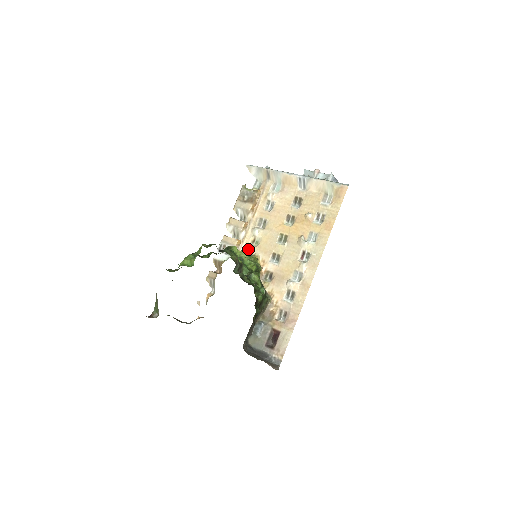
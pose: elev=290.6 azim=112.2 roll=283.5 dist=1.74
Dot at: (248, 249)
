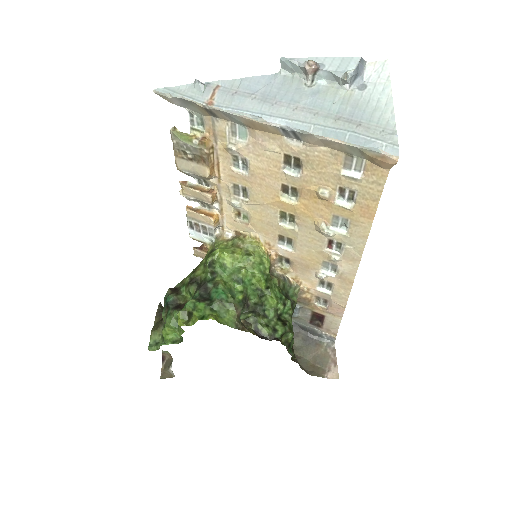
Dot at: (235, 226)
